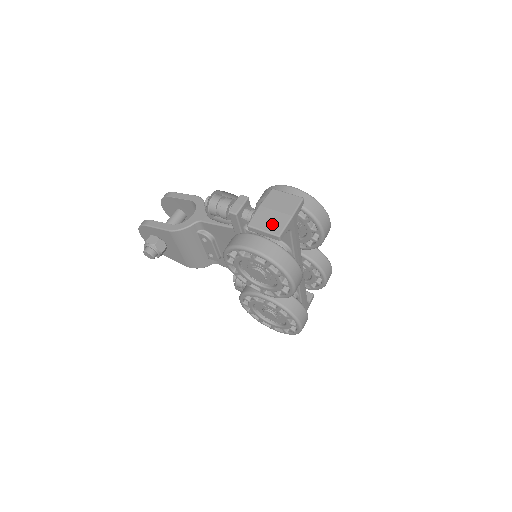
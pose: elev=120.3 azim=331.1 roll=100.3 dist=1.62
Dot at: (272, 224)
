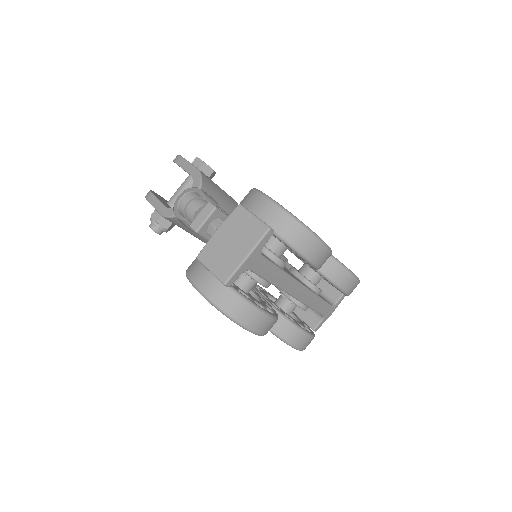
Dot at: (221, 263)
